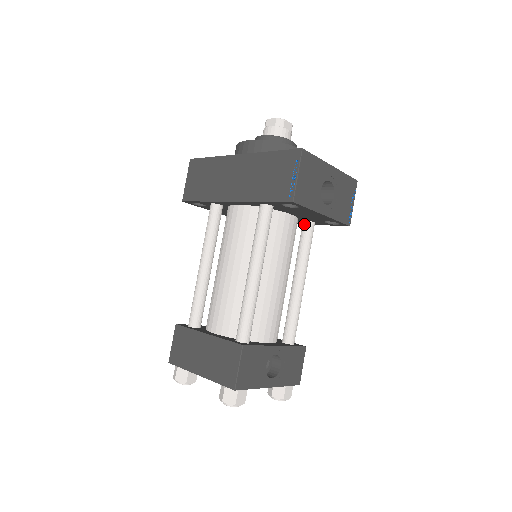
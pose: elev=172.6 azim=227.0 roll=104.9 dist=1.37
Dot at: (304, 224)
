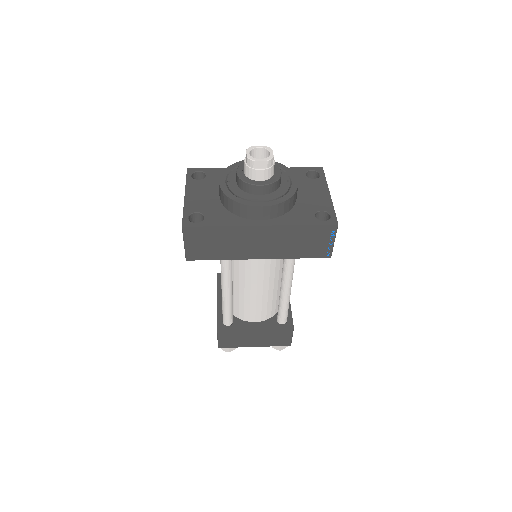
Dot at: occluded
